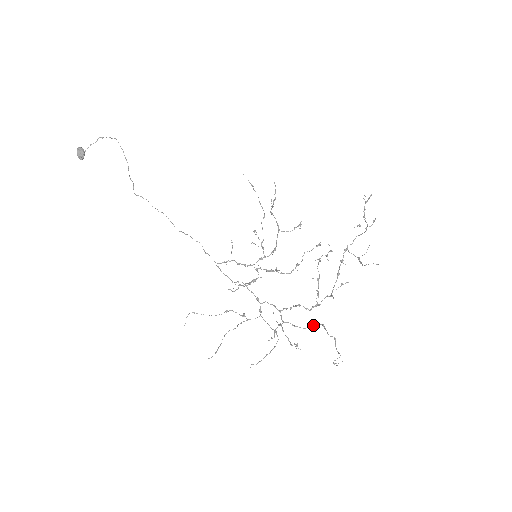
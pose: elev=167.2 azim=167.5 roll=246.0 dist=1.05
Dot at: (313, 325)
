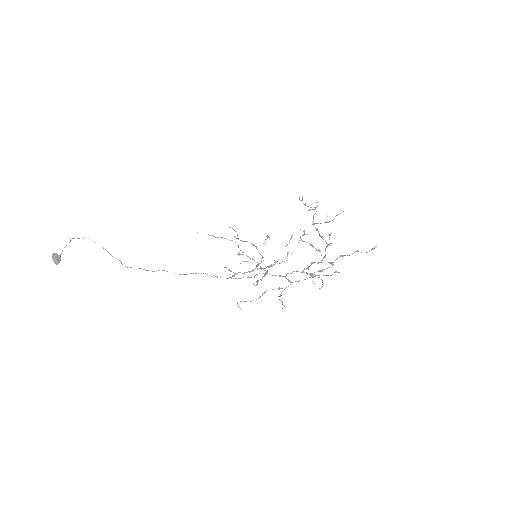
Dot at: (334, 262)
